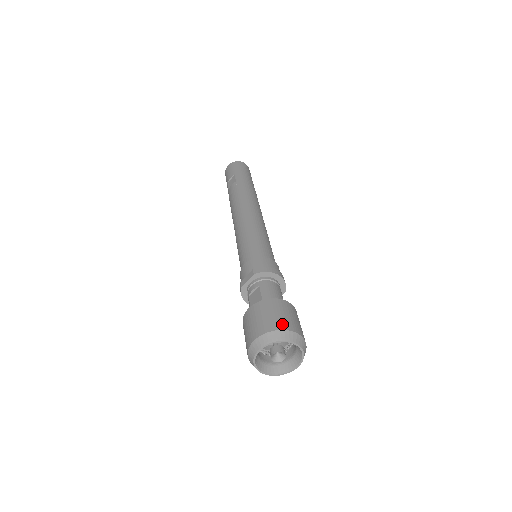
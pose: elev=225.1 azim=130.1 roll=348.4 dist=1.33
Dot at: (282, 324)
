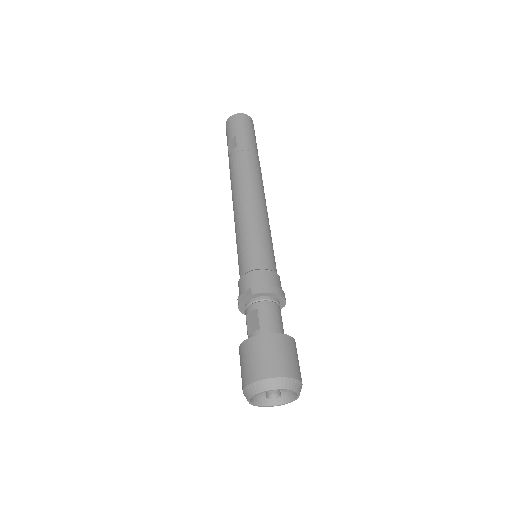
Dot at: (278, 369)
